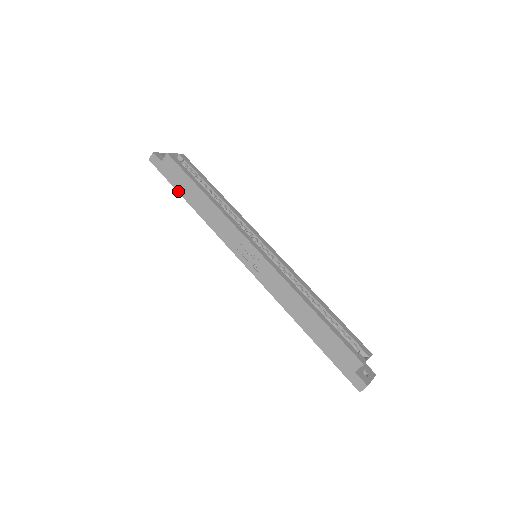
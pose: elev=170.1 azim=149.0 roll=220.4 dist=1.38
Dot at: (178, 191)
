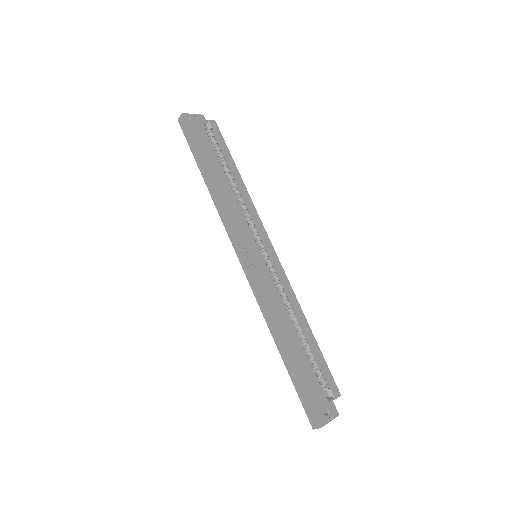
Dot at: (197, 163)
